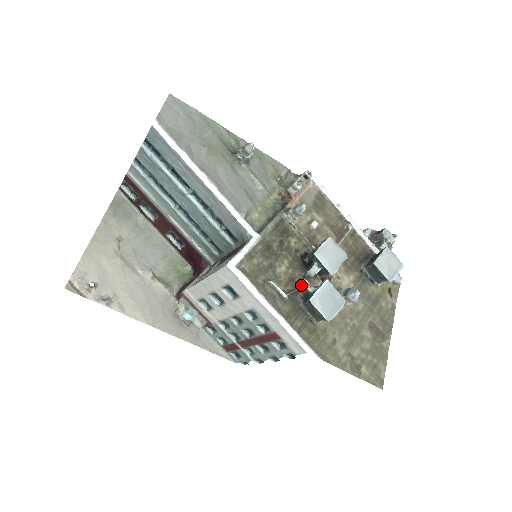
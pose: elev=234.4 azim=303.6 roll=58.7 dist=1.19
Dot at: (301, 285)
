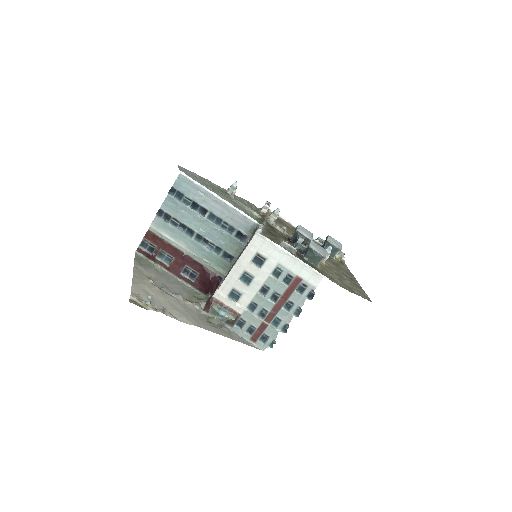
Dot at: (298, 248)
